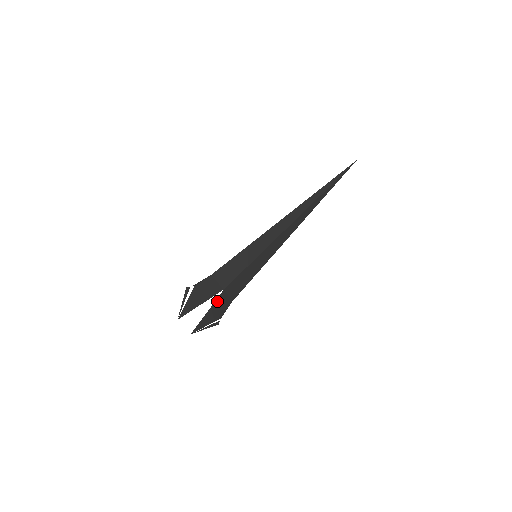
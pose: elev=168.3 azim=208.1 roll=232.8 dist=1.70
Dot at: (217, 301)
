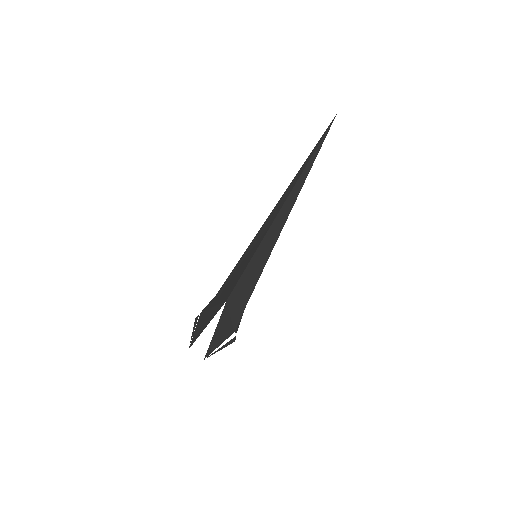
Dot at: (223, 315)
